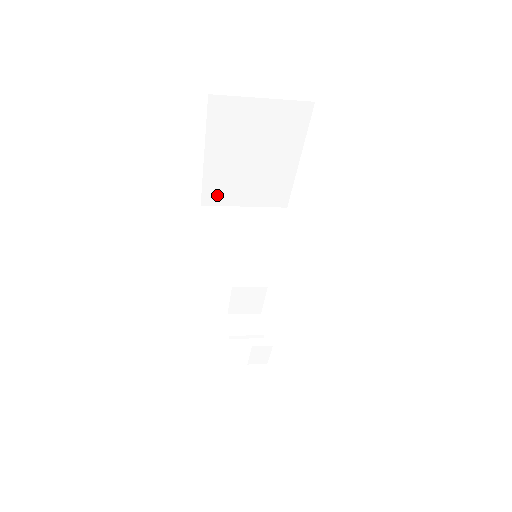
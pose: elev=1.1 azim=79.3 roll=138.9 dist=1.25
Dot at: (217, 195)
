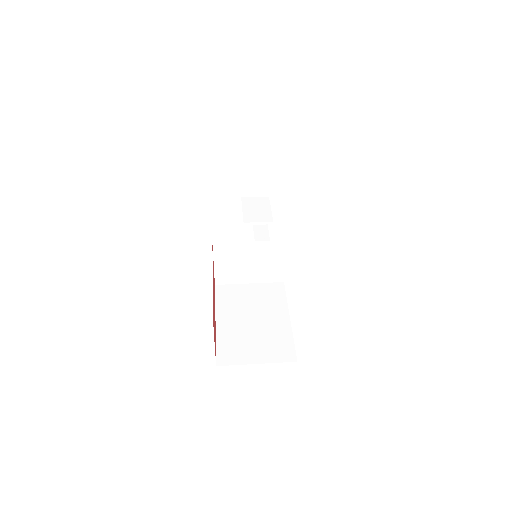
Dot at: occluded
